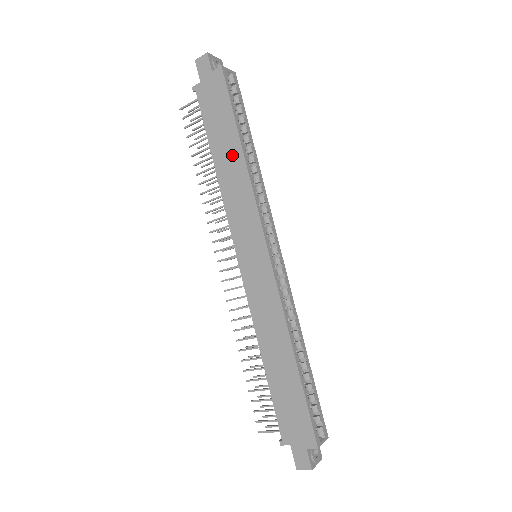
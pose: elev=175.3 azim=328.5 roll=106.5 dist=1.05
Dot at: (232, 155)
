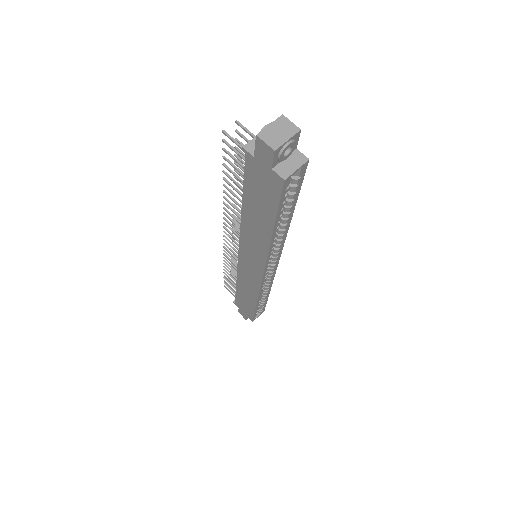
Dot at: (261, 227)
